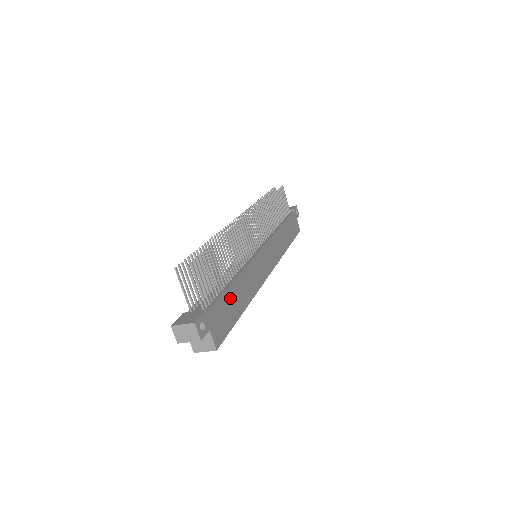
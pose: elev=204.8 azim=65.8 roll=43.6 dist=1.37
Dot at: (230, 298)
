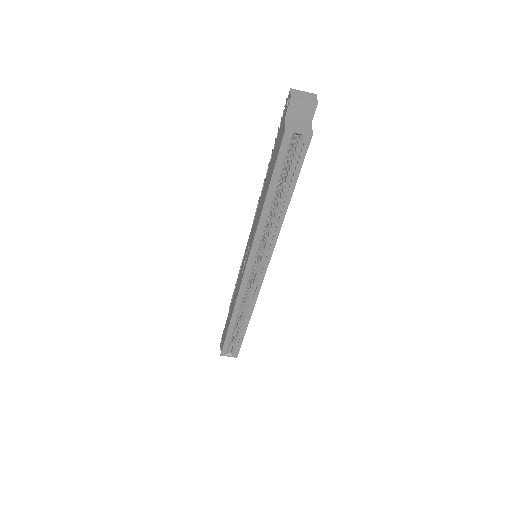
Dot at: occluded
